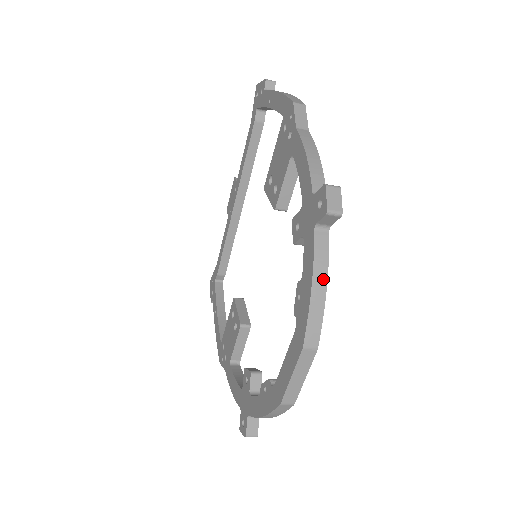
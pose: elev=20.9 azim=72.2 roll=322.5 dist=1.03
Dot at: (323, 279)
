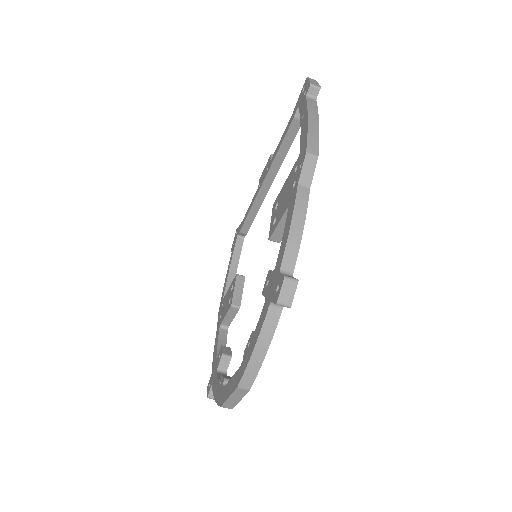
Dot at: (265, 345)
